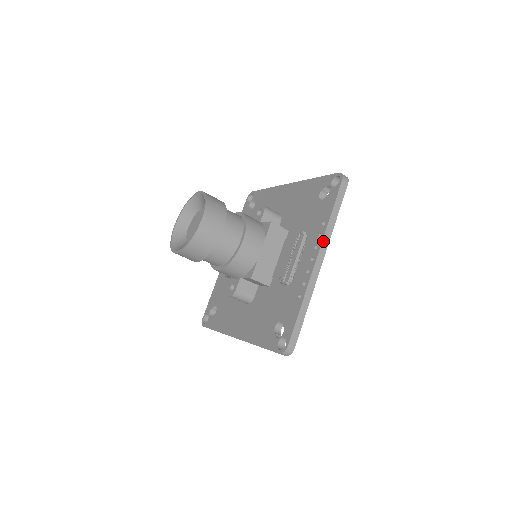
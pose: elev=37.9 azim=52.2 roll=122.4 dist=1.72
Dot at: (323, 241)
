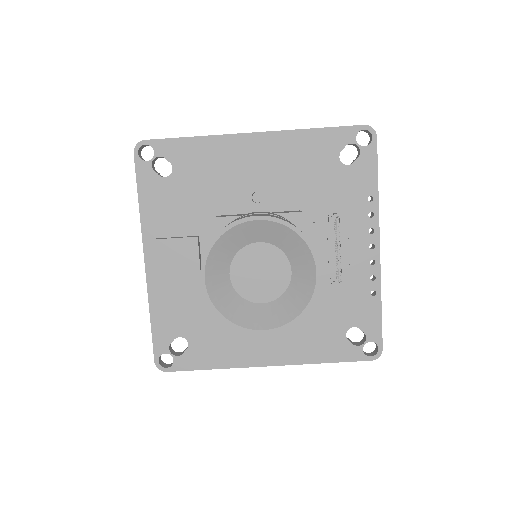
Dot at: occluded
